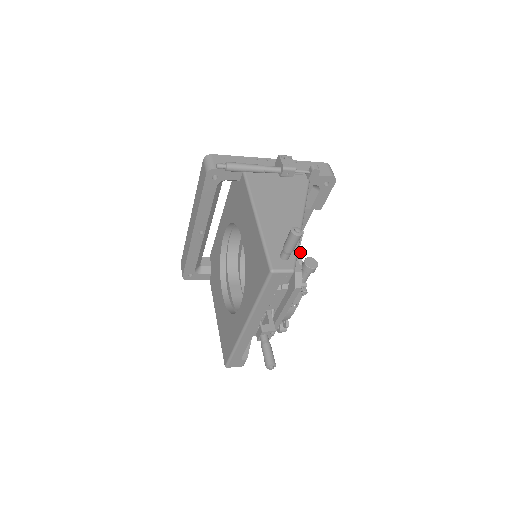
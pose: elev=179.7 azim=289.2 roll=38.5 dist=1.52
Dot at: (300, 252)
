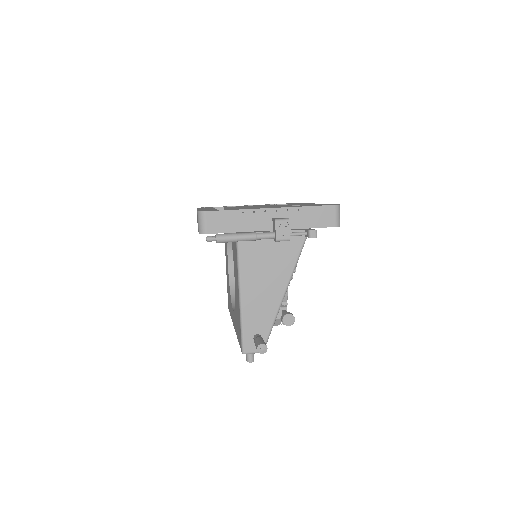
Dot at: (286, 293)
